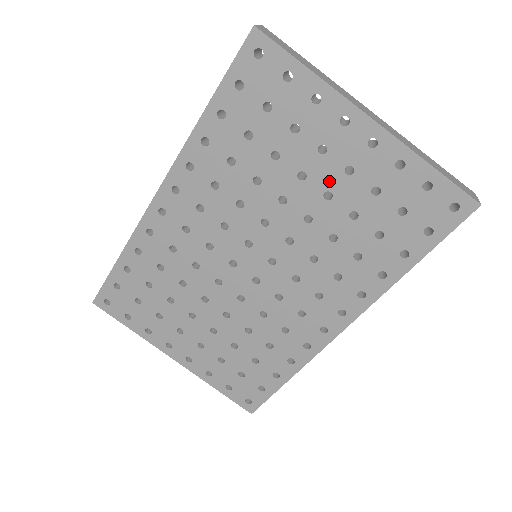
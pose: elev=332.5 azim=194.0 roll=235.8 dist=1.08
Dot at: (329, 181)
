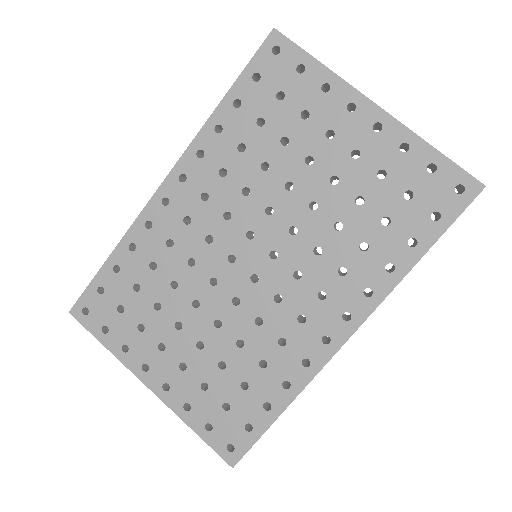
Dot at: (336, 165)
